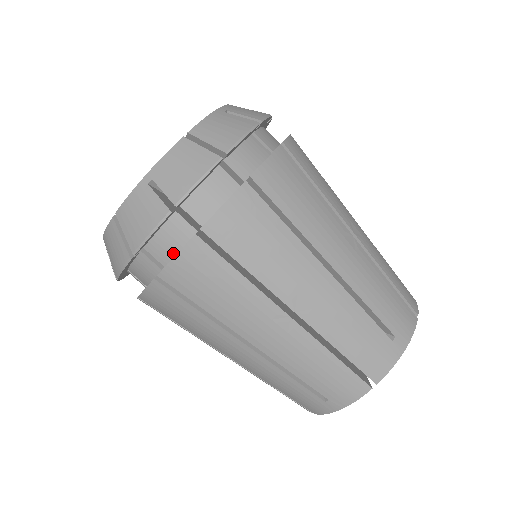
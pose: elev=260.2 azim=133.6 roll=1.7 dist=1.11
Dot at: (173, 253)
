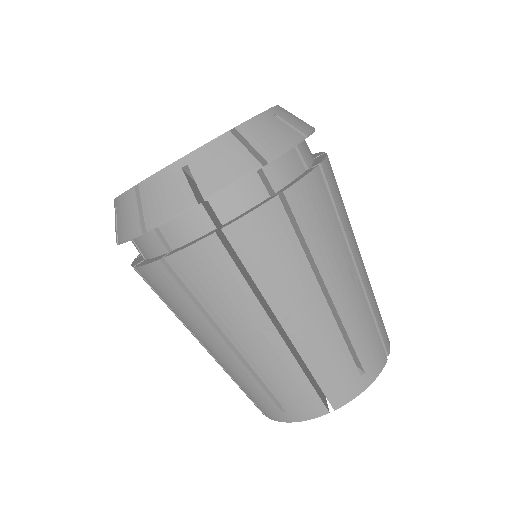
Dot at: (185, 241)
